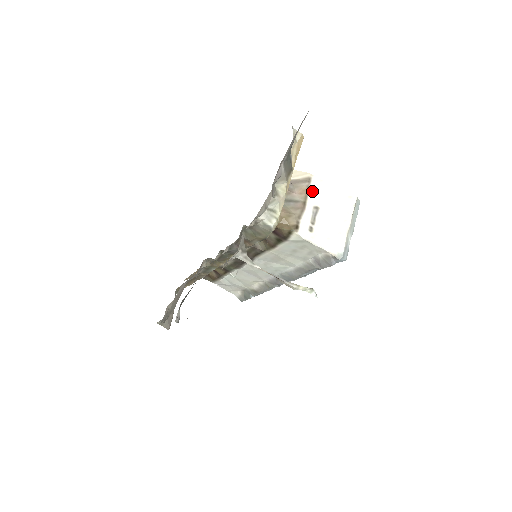
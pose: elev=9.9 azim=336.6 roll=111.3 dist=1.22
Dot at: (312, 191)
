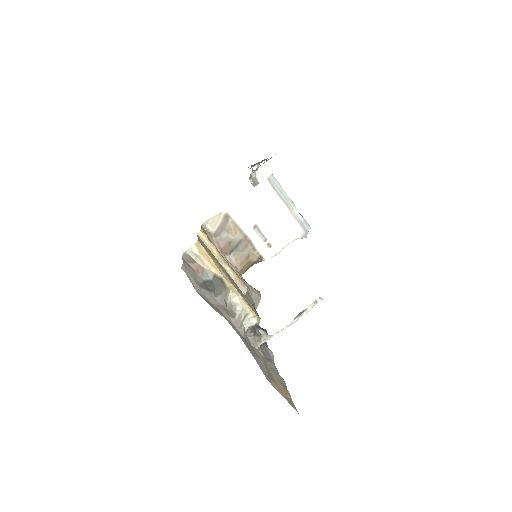
Dot at: (239, 221)
